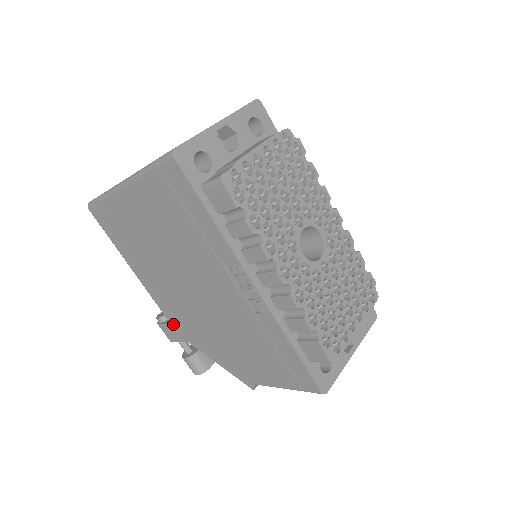
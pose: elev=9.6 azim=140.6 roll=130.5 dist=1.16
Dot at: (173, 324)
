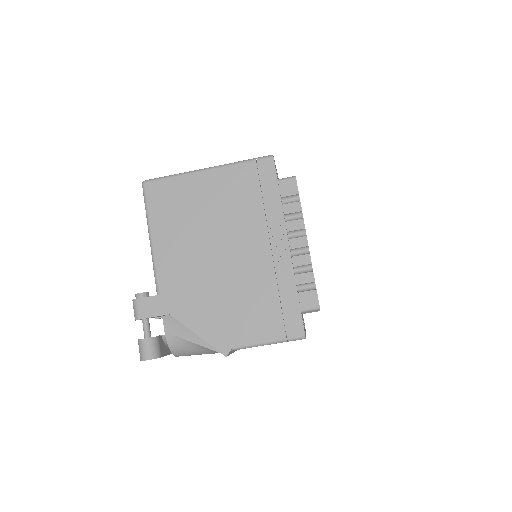
Dot at: (163, 295)
